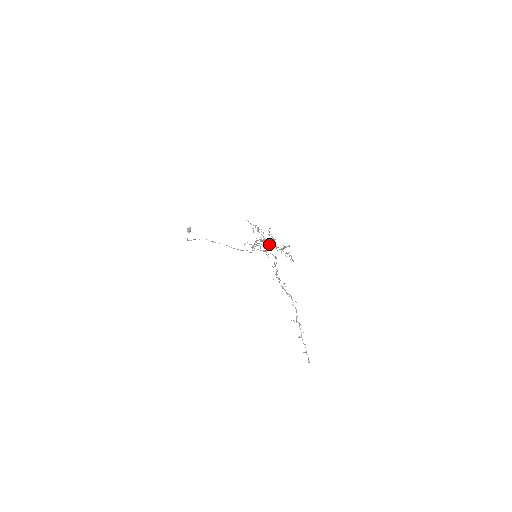
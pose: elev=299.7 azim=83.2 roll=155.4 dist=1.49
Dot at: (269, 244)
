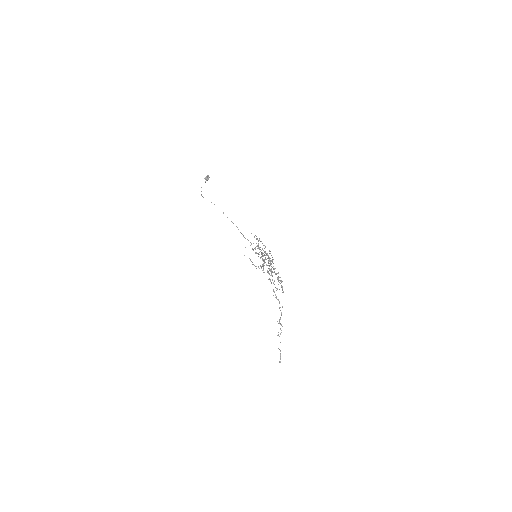
Dot at: occluded
